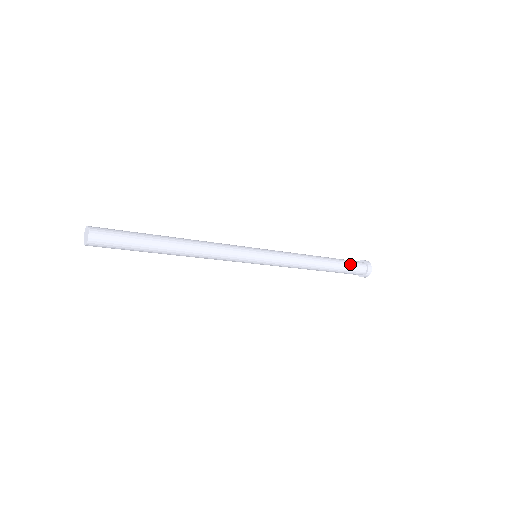
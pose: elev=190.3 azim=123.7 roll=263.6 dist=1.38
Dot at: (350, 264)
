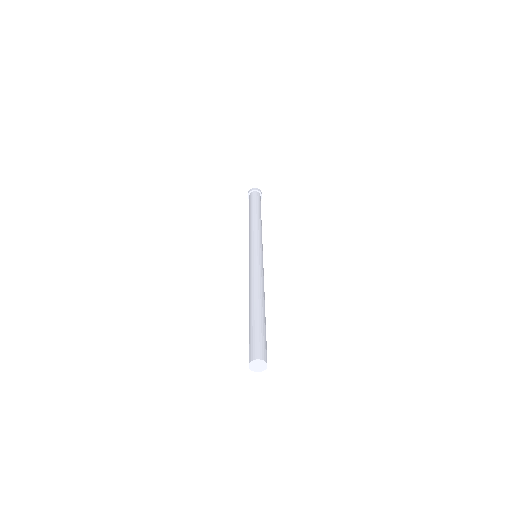
Dot at: occluded
